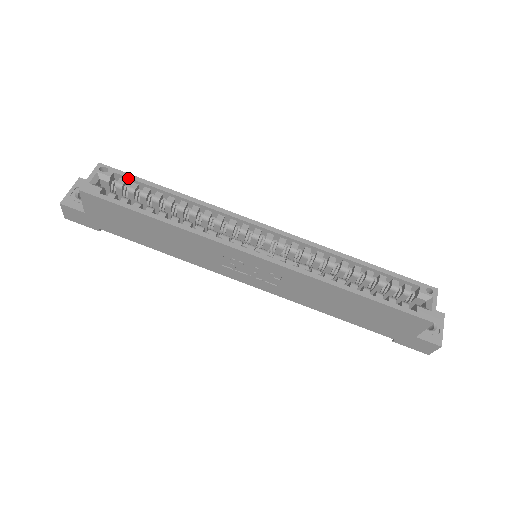
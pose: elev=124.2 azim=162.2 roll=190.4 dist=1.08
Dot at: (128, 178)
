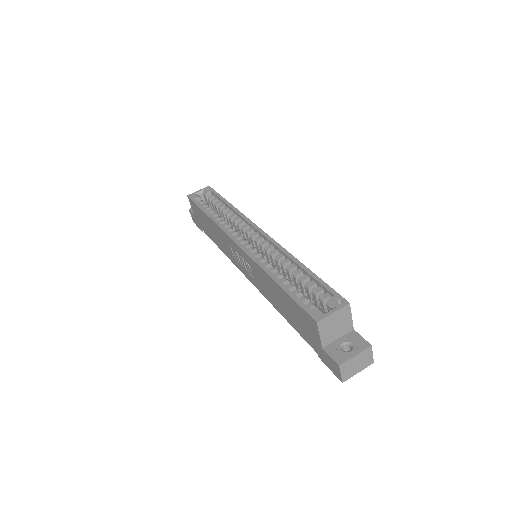
Dot at: (215, 194)
